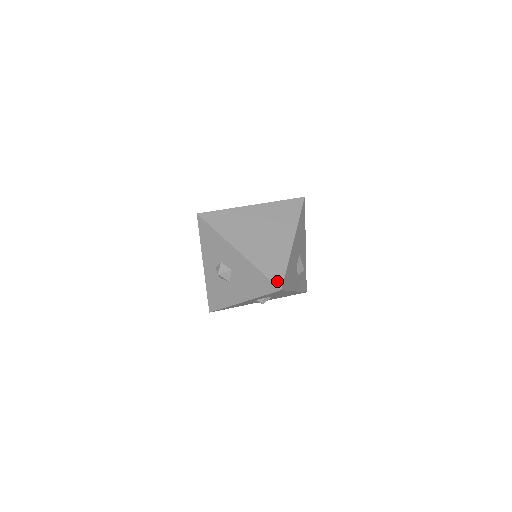
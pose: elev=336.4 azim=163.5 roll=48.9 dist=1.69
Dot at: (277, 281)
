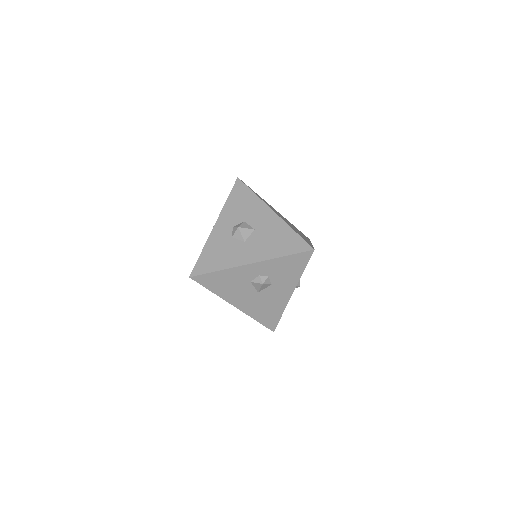
Dot at: (309, 244)
